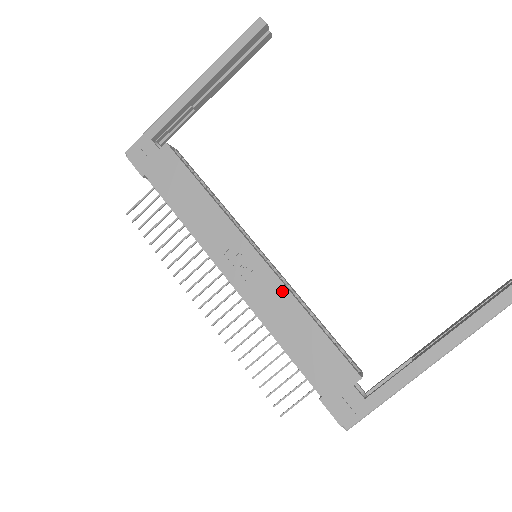
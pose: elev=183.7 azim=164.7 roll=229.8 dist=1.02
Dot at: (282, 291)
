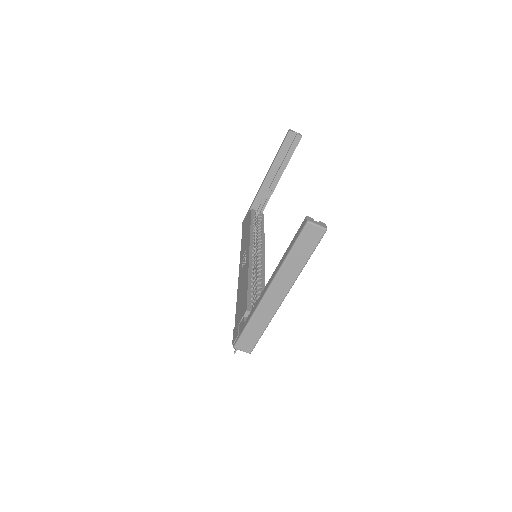
Dot at: (247, 268)
